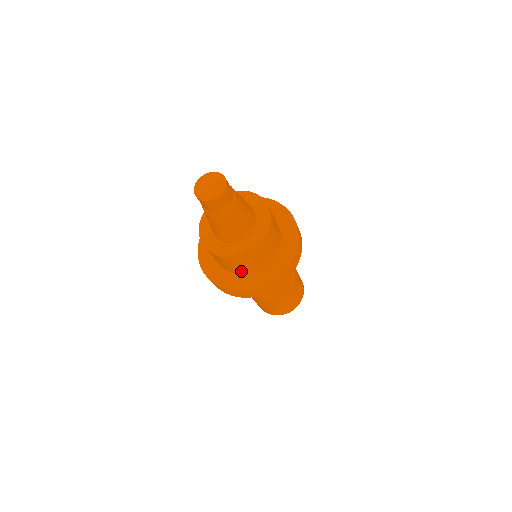
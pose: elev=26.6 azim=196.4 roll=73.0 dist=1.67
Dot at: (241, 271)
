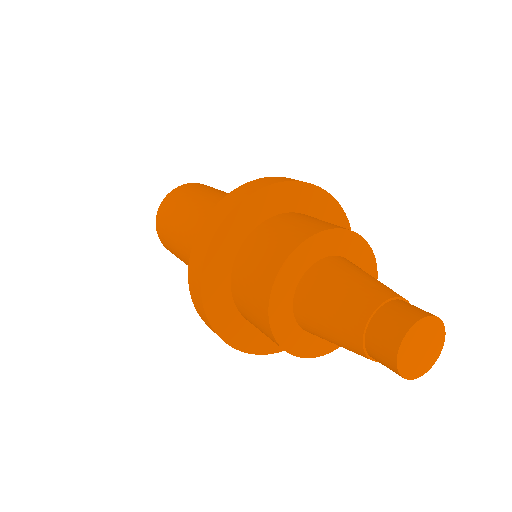
Dot at: occluded
